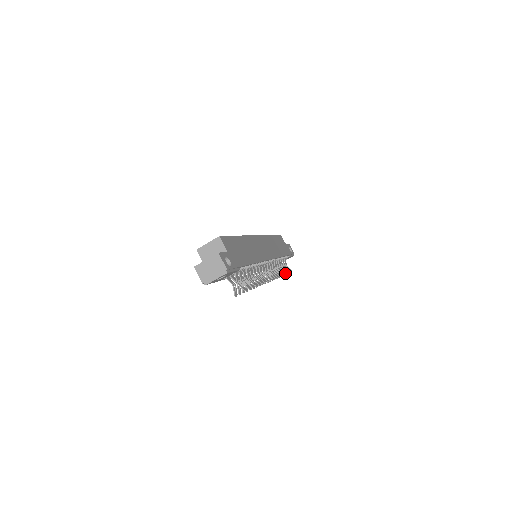
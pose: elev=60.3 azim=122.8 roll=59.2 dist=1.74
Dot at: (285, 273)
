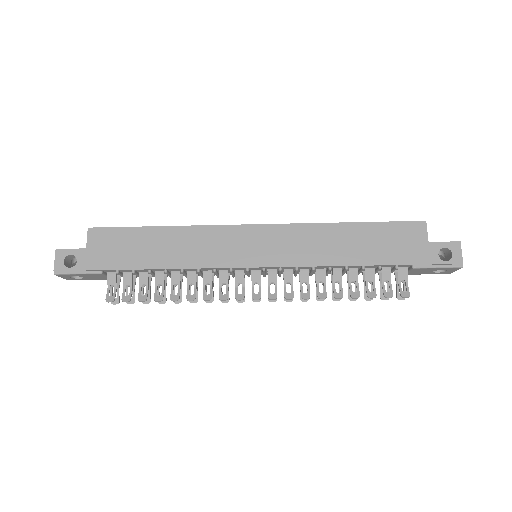
Dot at: (351, 296)
